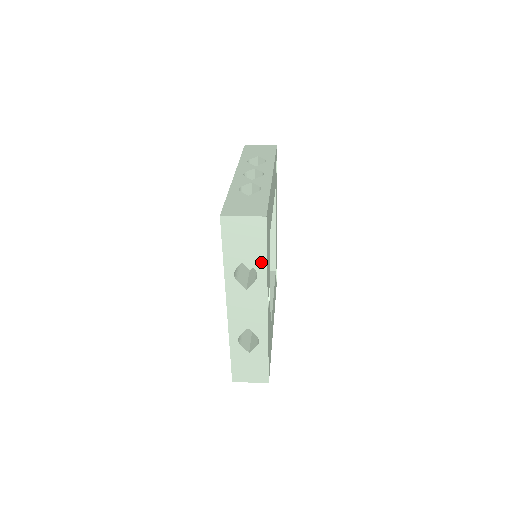
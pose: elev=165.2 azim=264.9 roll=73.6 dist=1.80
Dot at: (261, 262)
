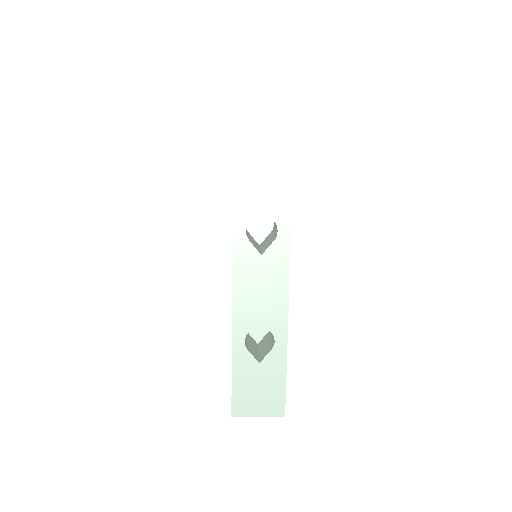
Dot at: (284, 210)
